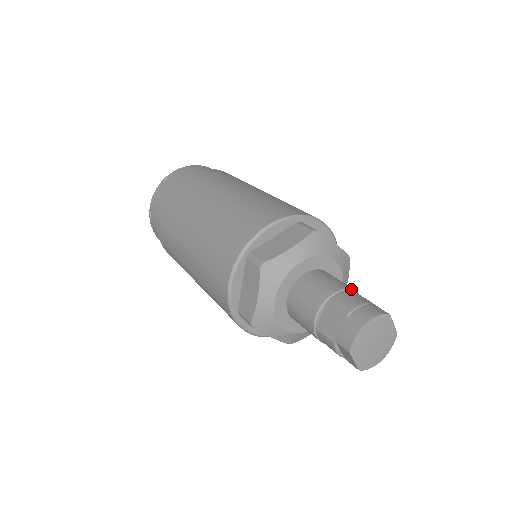
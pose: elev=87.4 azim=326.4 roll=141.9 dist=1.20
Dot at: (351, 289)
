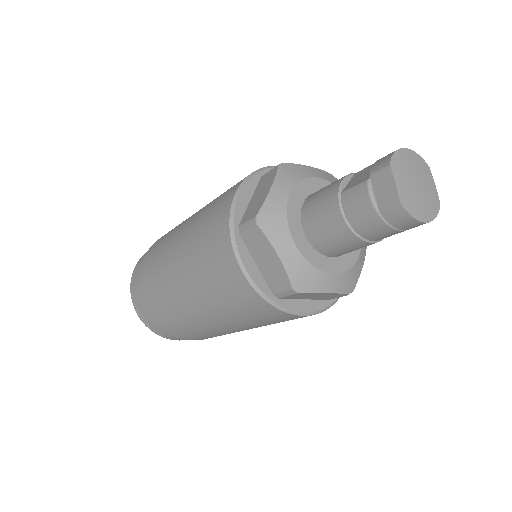
Dot at: occluded
